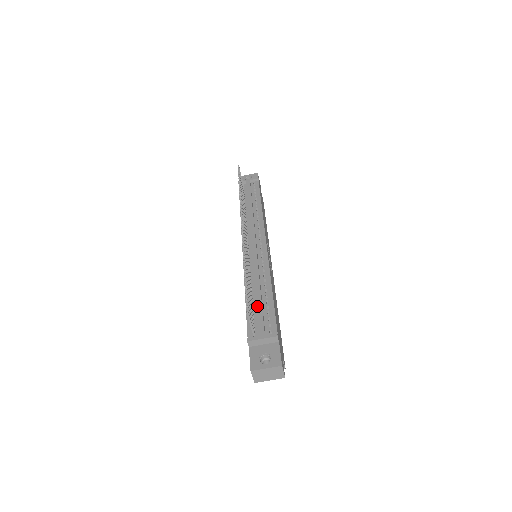
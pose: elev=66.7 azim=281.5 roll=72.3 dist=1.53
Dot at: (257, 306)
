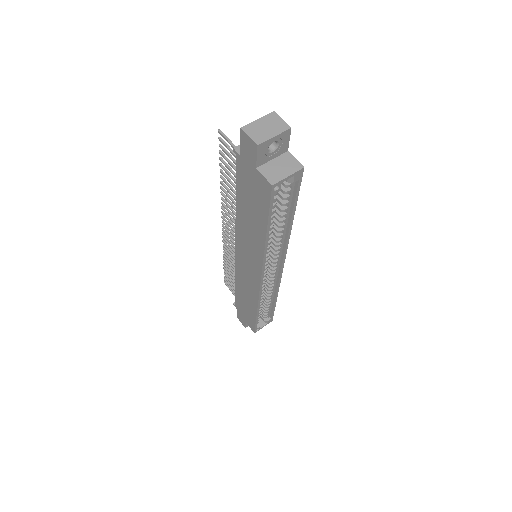
Dot at: occluded
